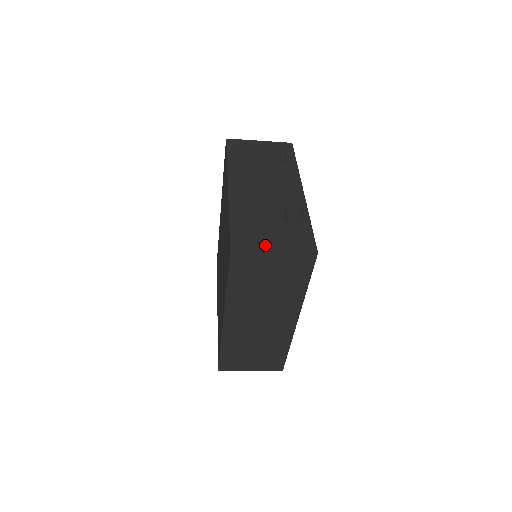
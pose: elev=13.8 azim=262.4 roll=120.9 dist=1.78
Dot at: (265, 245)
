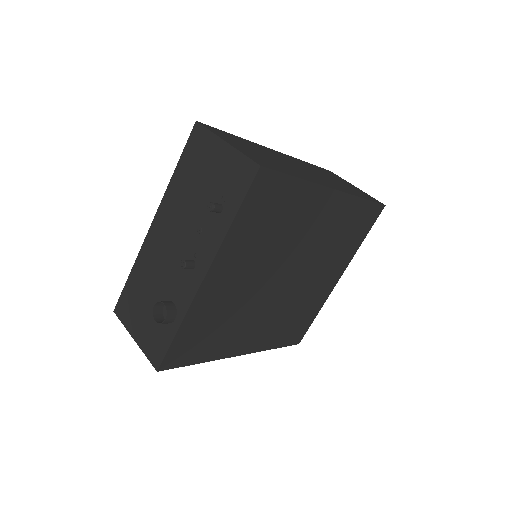
Dot at: (132, 327)
